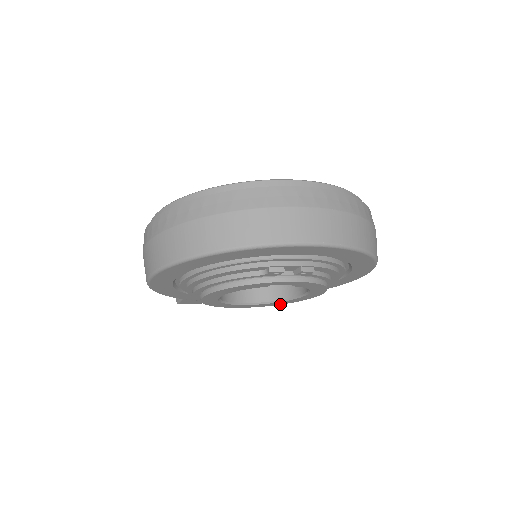
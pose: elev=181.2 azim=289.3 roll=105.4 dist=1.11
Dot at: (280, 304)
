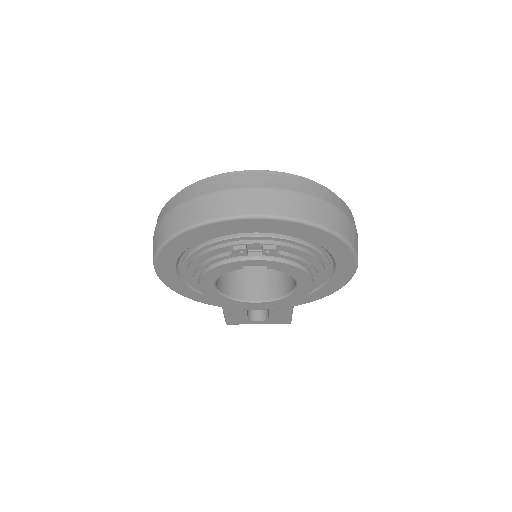
Dot at: (287, 303)
